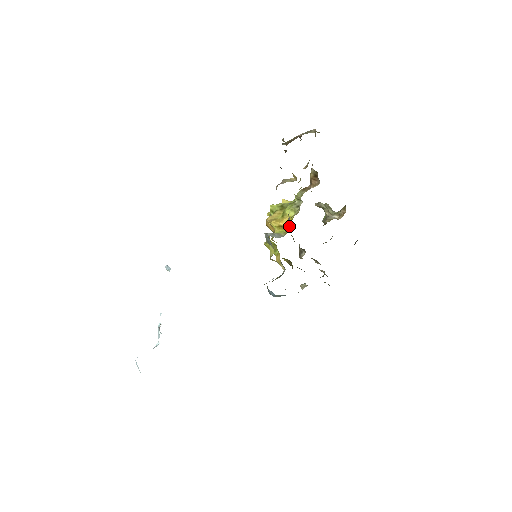
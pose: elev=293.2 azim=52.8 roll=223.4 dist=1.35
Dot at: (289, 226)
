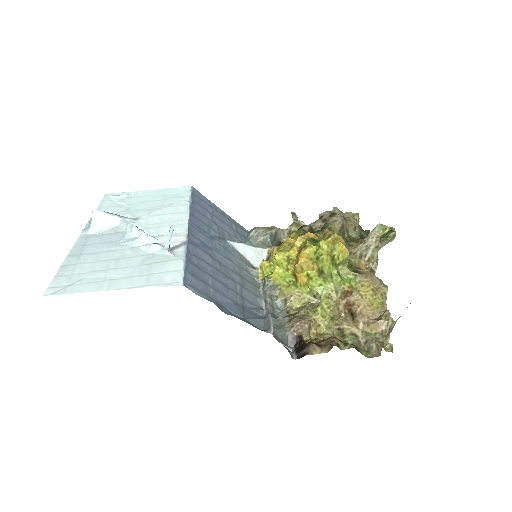
Dot at: (297, 281)
